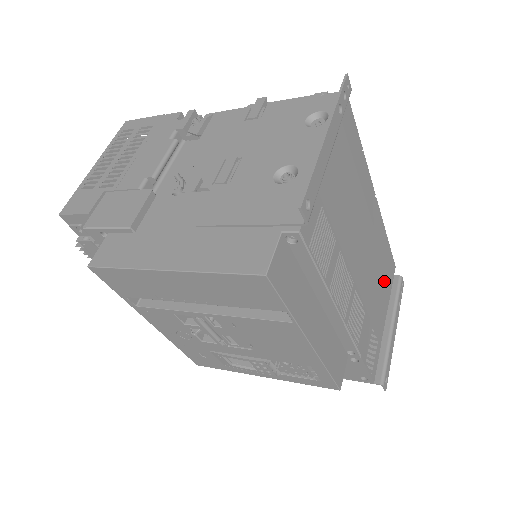
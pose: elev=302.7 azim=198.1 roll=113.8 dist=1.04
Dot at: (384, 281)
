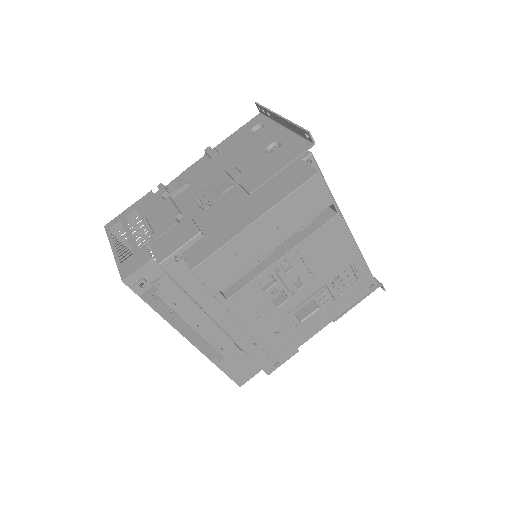
Dot at: occluded
